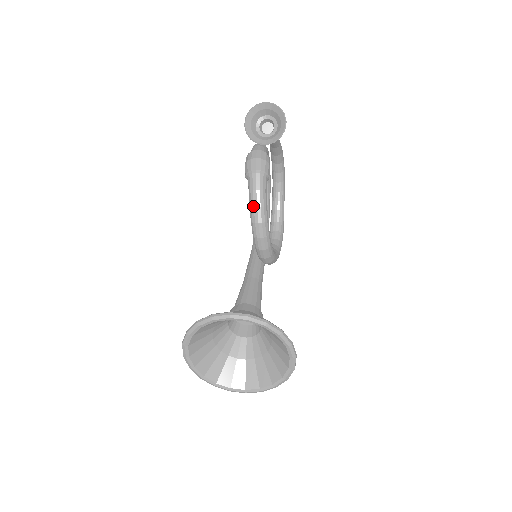
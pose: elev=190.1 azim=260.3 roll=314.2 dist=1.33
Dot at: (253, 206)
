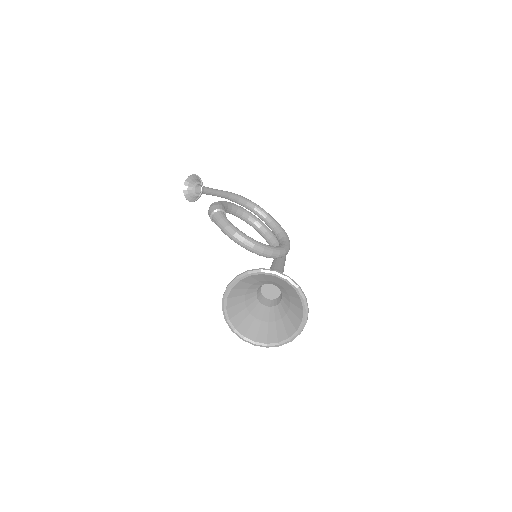
Dot at: (223, 230)
